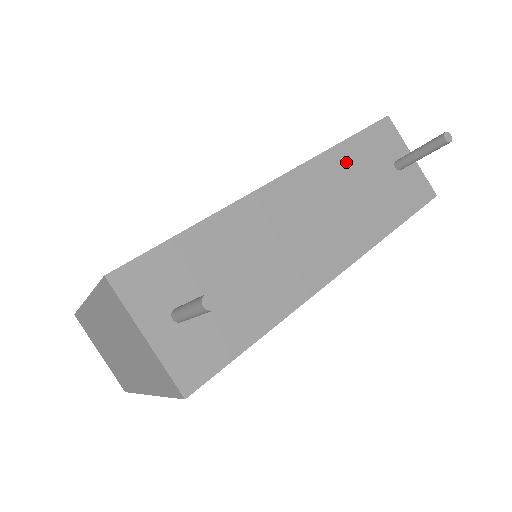
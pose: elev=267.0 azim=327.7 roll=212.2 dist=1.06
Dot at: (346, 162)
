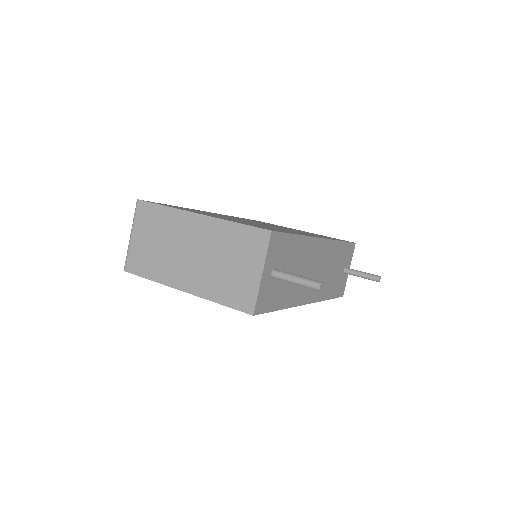
Dot at: (338, 252)
